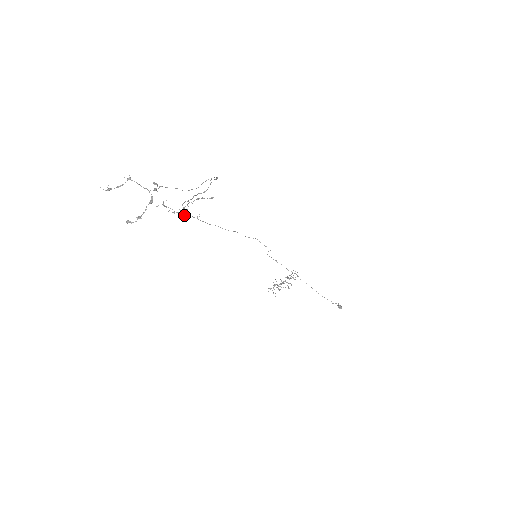
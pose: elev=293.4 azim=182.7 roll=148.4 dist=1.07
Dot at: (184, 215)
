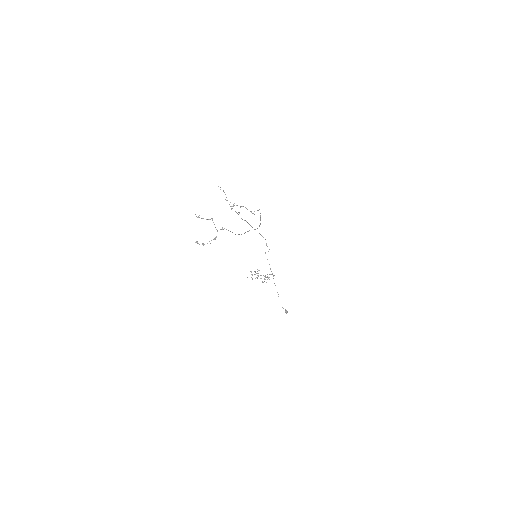
Dot at: occluded
